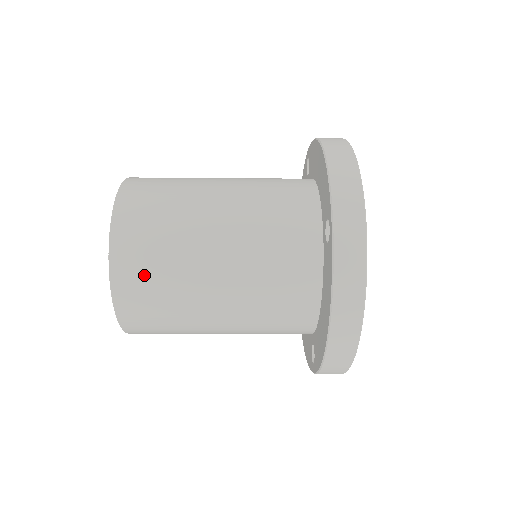
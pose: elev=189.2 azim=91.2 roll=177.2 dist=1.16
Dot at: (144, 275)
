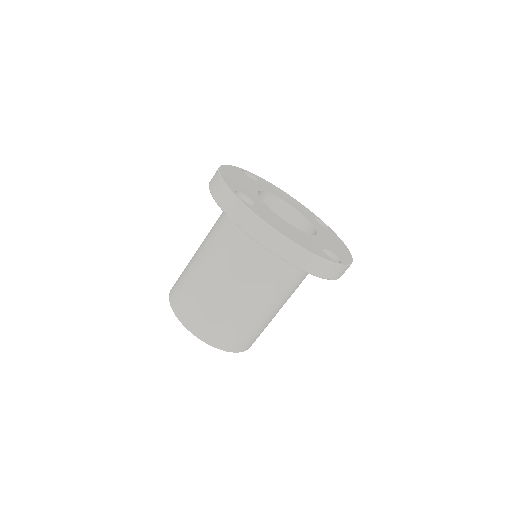
Dot at: occluded
